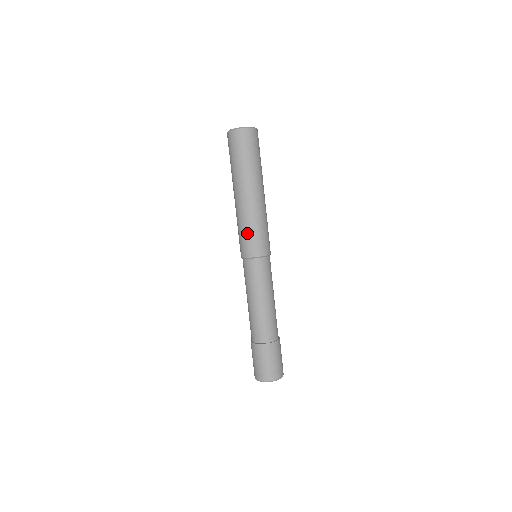
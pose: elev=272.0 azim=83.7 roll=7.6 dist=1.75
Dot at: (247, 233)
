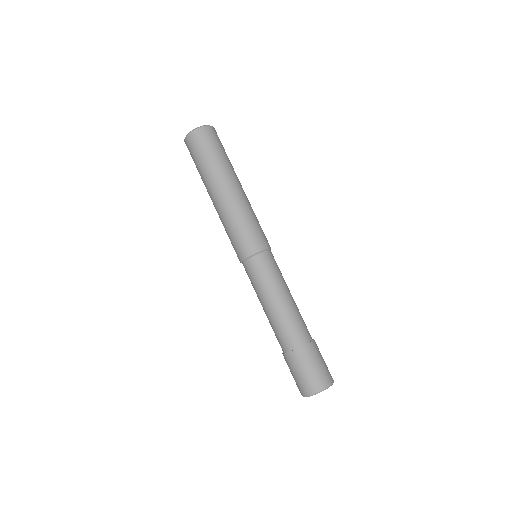
Dot at: (234, 233)
